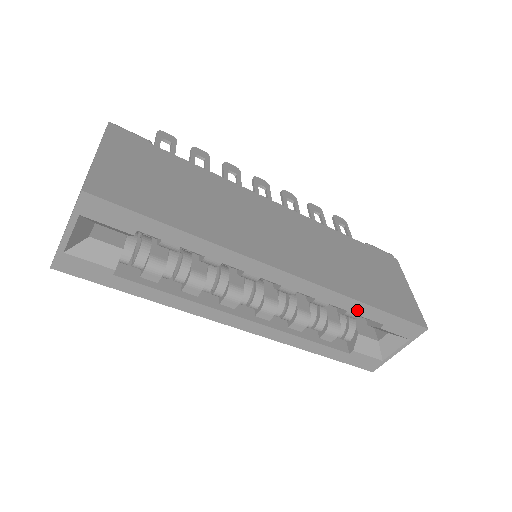
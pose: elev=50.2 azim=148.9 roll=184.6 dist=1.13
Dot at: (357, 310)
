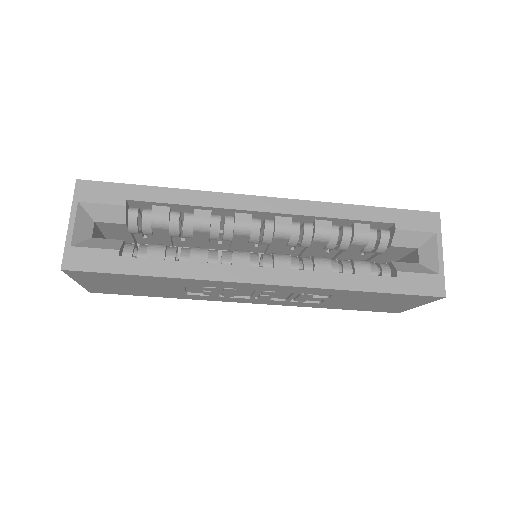
Dot at: (356, 215)
